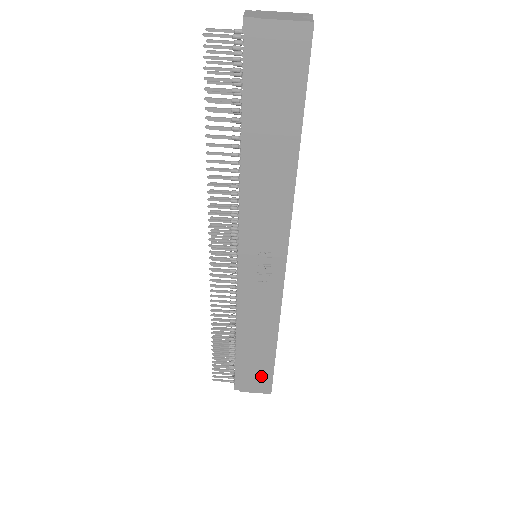
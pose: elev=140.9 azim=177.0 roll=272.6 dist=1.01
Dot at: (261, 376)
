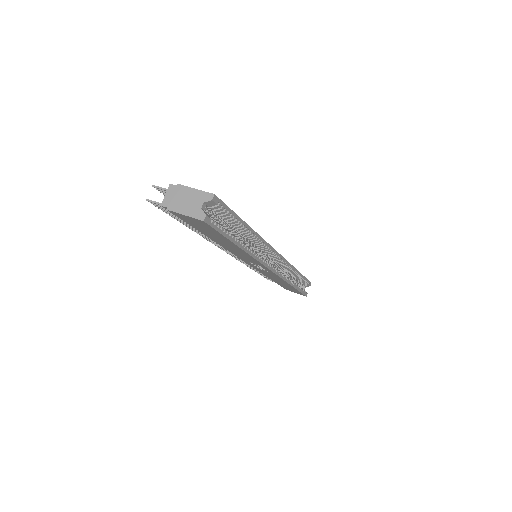
Dot at: (294, 290)
